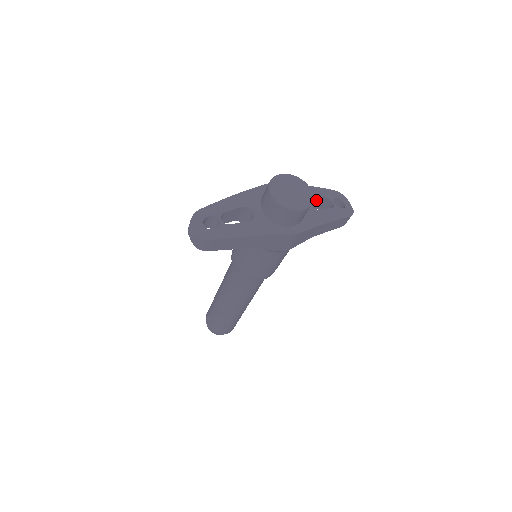
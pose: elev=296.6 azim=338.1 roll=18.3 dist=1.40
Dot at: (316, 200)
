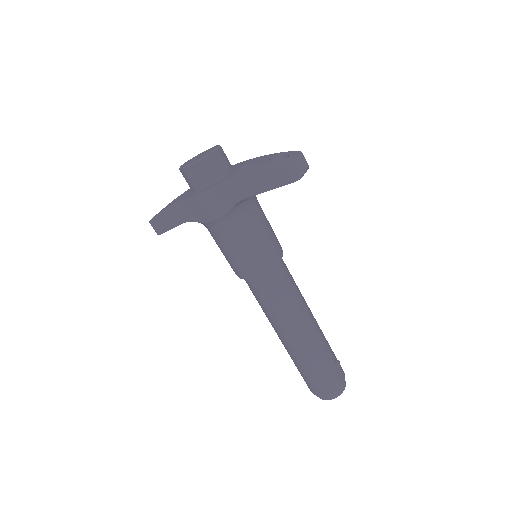
Dot at: occluded
